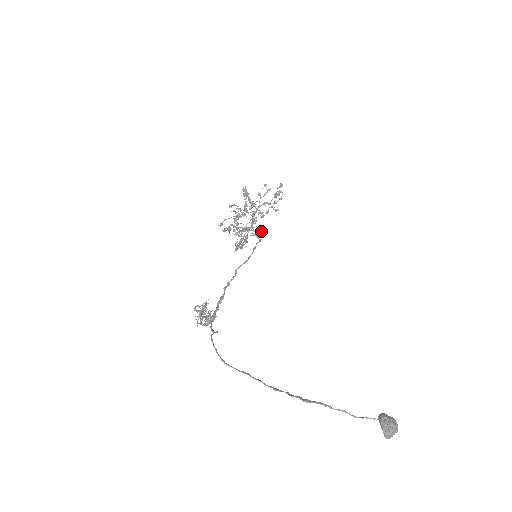
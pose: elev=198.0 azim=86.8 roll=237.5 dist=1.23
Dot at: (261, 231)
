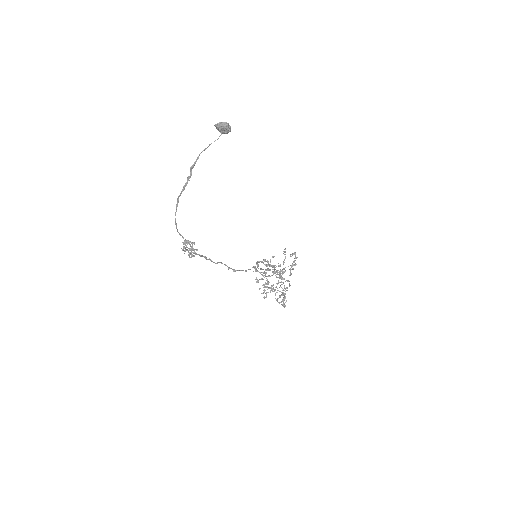
Dot at: (281, 271)
